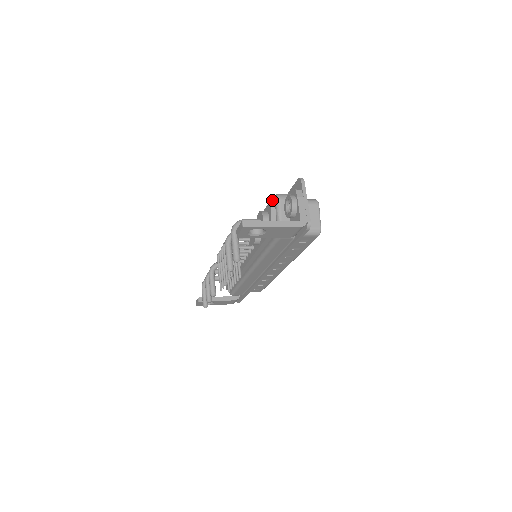
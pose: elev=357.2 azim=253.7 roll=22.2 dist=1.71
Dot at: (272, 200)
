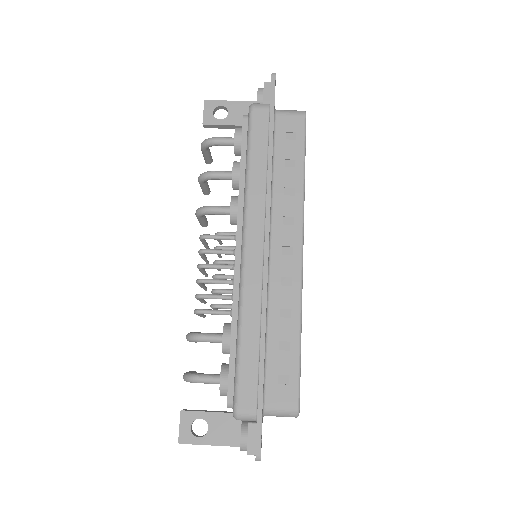
Dot at: (232, 403)
